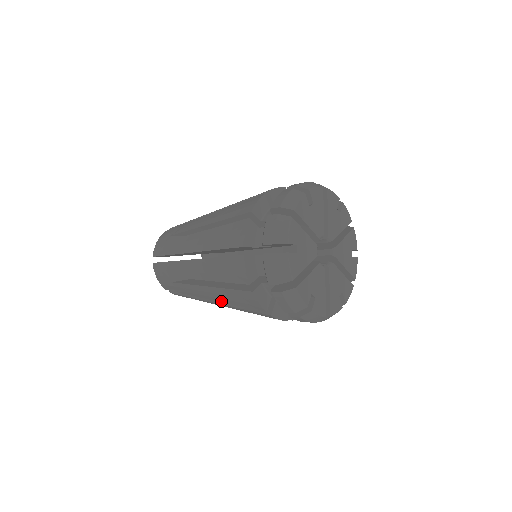
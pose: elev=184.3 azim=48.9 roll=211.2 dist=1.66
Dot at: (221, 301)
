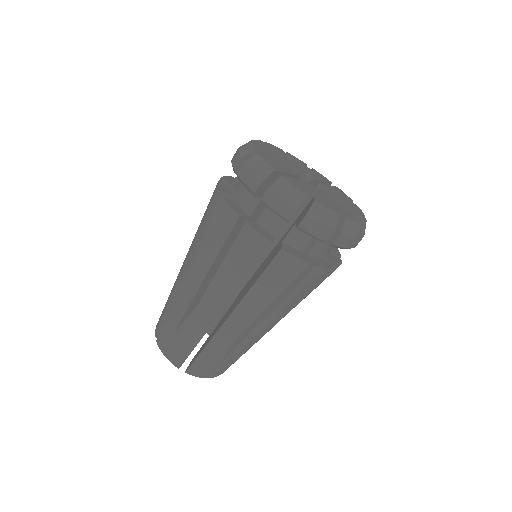
Dot at: (231, 296)
